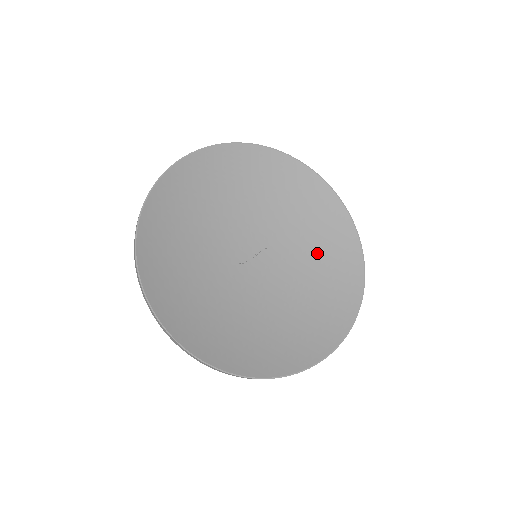
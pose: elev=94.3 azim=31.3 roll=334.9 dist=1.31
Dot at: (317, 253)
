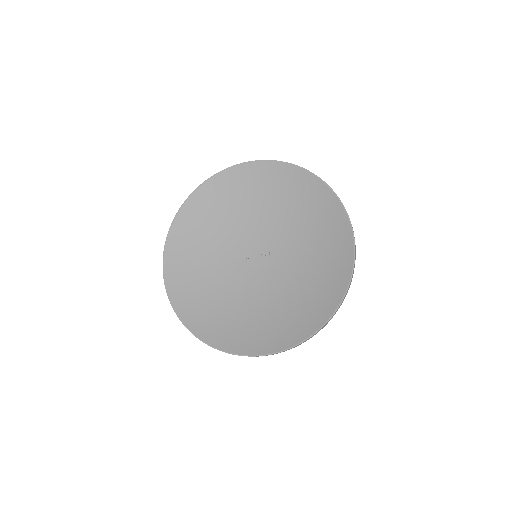
Dot at: (312, 268)
